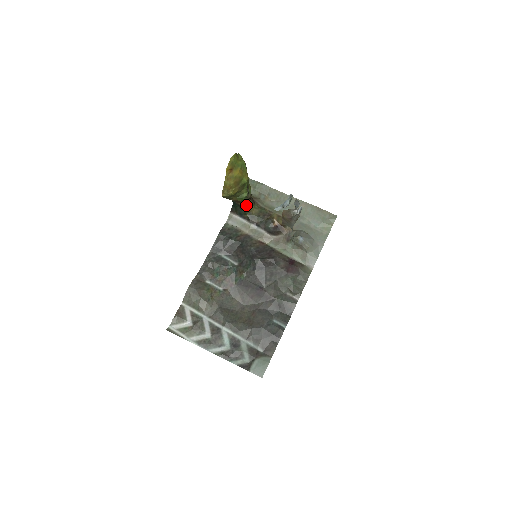
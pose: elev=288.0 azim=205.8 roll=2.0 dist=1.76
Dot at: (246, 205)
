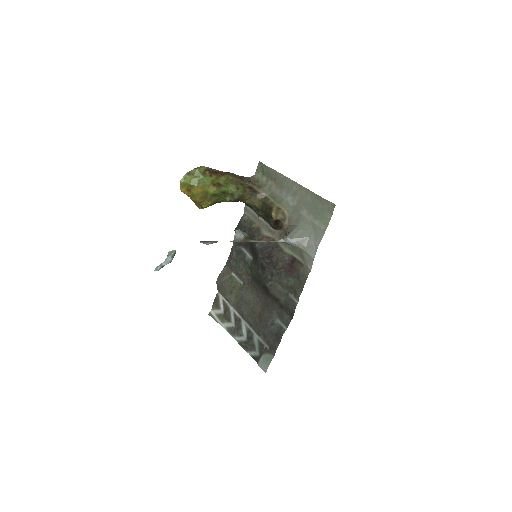
Dot at: (245, 201)
